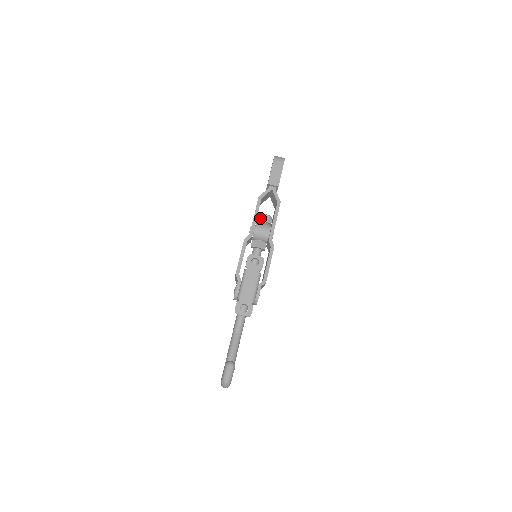
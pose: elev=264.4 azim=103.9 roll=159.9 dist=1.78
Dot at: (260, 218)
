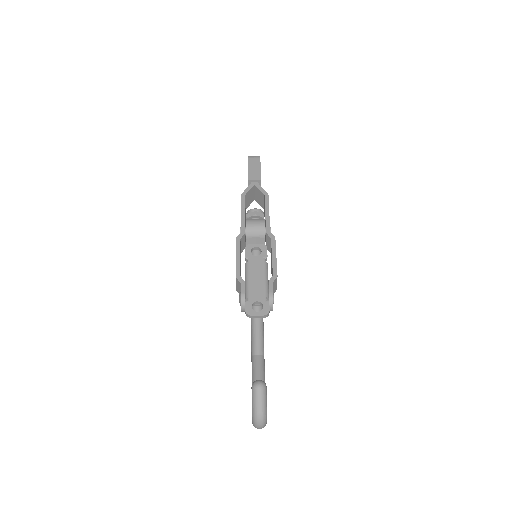
Dot at: (249, 214)
